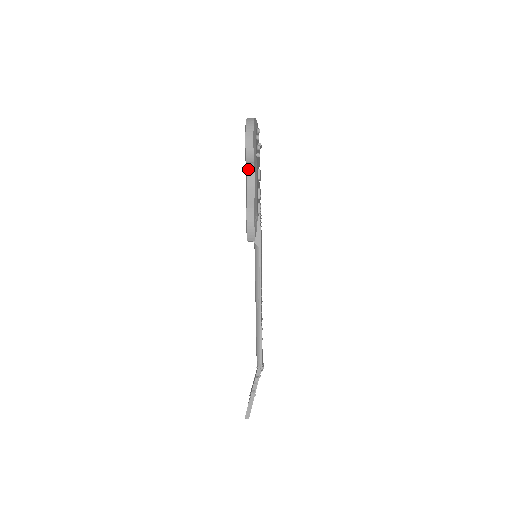
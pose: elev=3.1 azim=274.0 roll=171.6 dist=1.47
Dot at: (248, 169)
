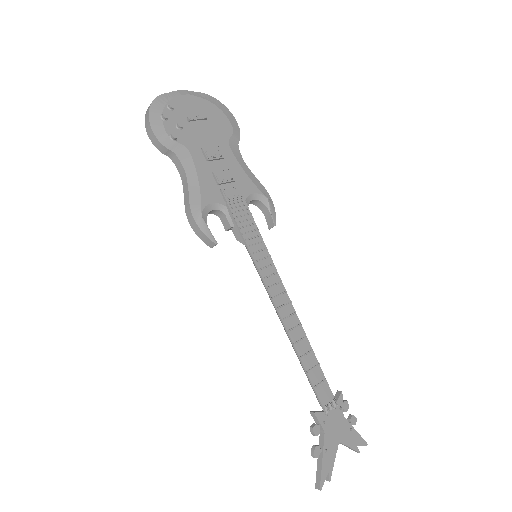
Dot at: (173, 160)
